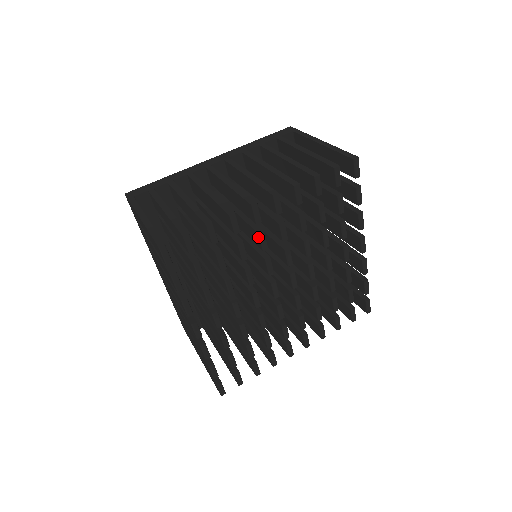
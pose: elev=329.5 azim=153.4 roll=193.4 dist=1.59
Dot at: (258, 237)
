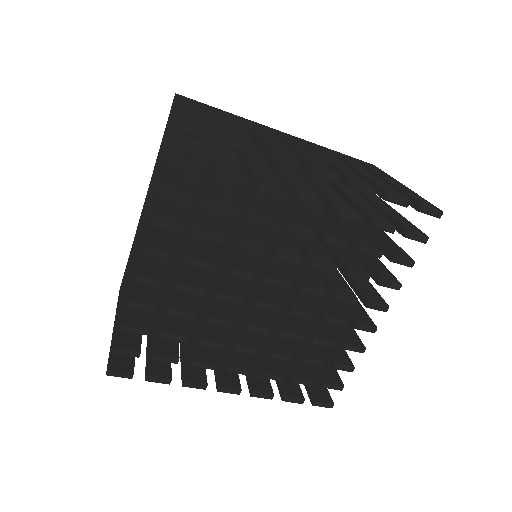
Dot at: (183, 290)
